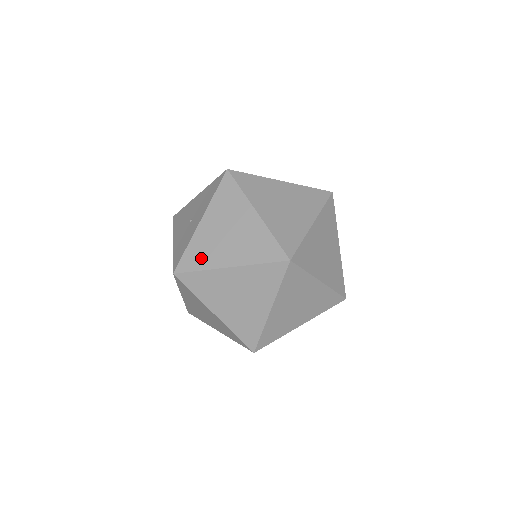
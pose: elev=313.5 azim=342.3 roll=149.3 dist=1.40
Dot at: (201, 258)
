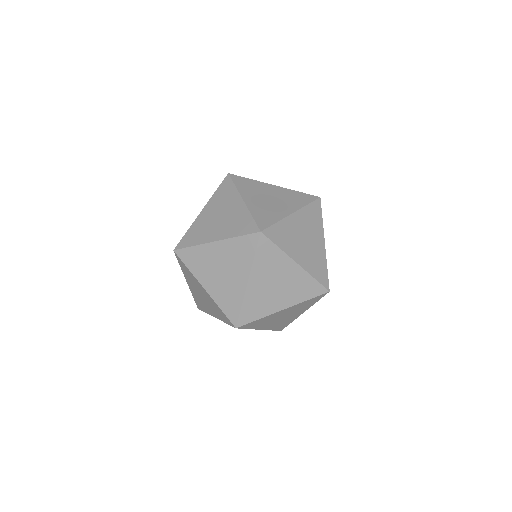
Dot at: (202, 306)
